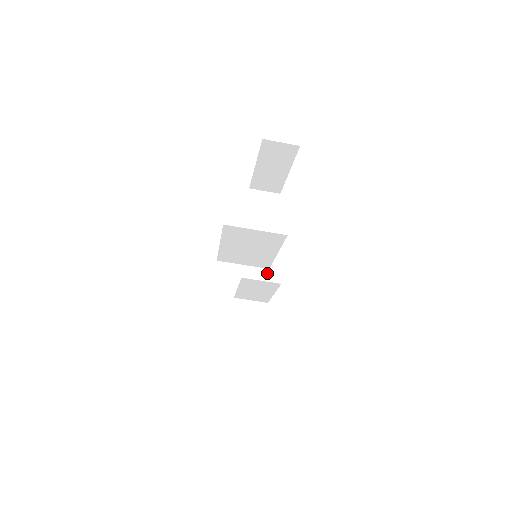
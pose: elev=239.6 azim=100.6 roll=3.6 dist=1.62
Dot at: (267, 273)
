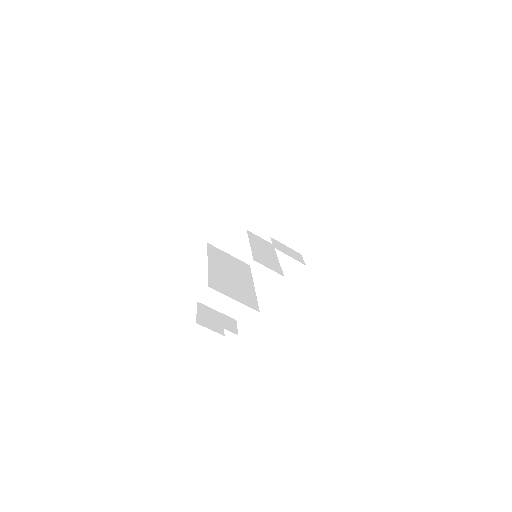
Dot at: occluded
